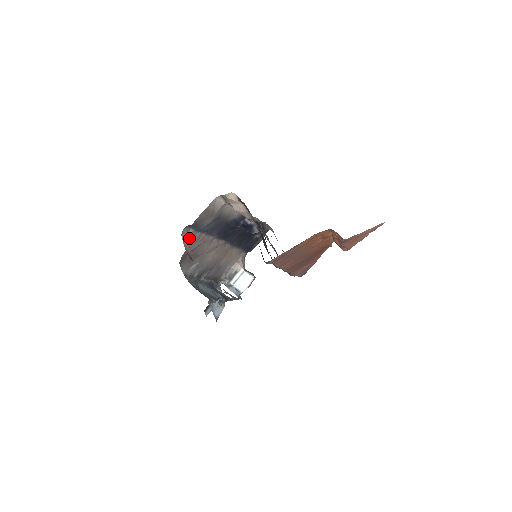
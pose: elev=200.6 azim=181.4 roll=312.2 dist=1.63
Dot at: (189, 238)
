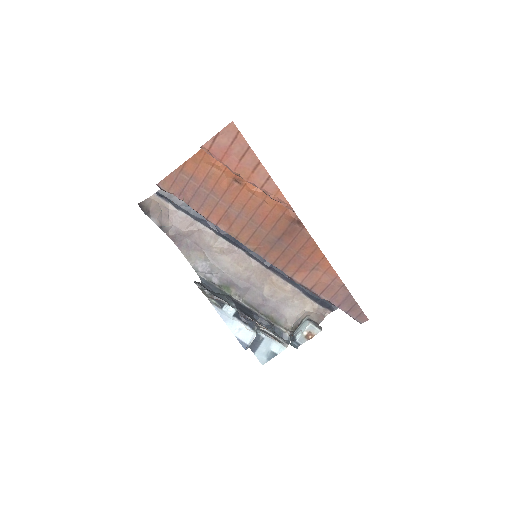
Dot at: (164, 209)
